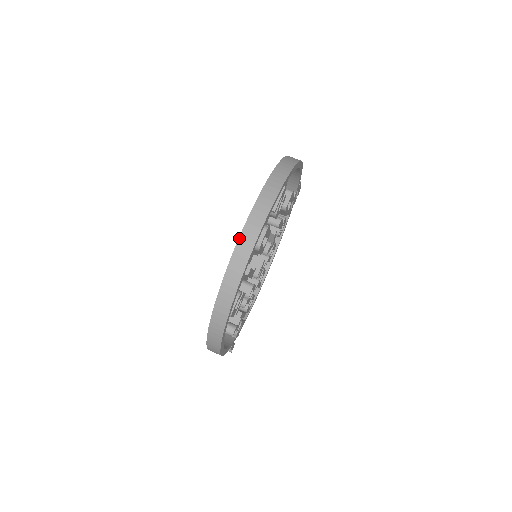
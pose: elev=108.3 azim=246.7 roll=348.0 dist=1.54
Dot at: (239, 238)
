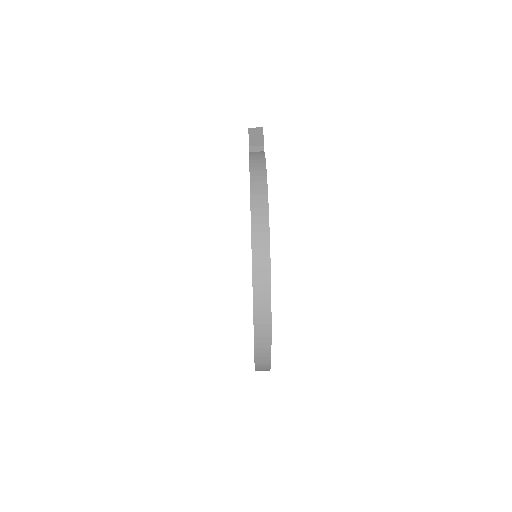
Dot at: (254, 349)
